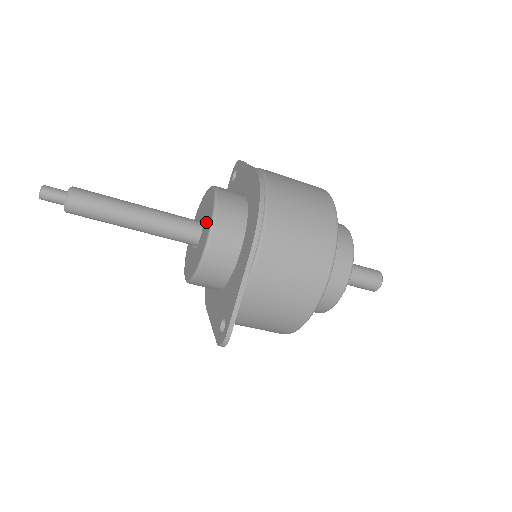
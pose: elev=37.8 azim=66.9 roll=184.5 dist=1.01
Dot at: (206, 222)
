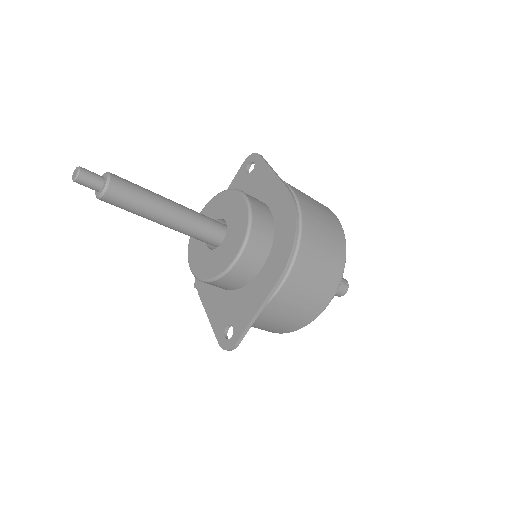
Dot at: (234, 233)
